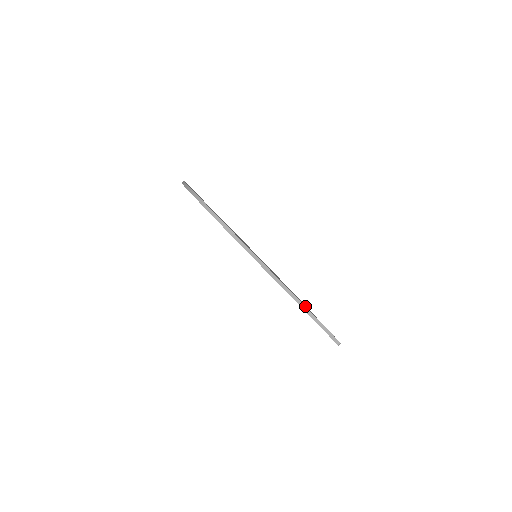
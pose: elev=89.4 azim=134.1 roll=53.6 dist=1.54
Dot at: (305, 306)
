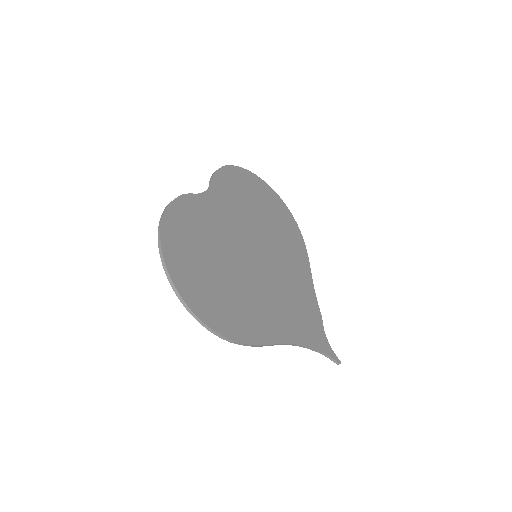
Dot at: (311, 342)
